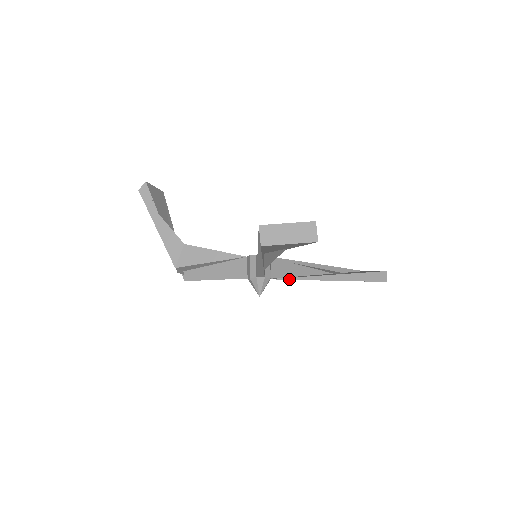
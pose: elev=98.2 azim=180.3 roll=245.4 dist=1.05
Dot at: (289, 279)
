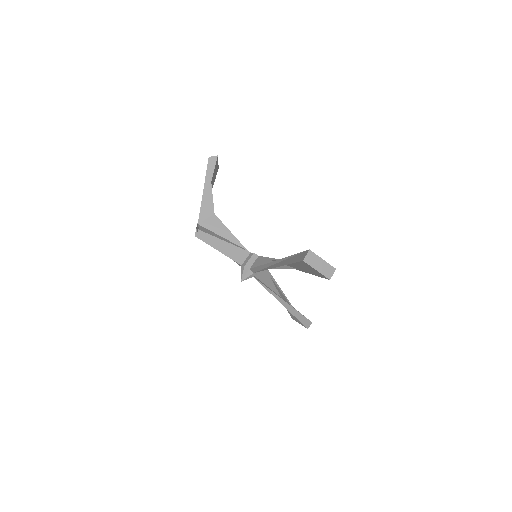
Dot at: (261, 284)
